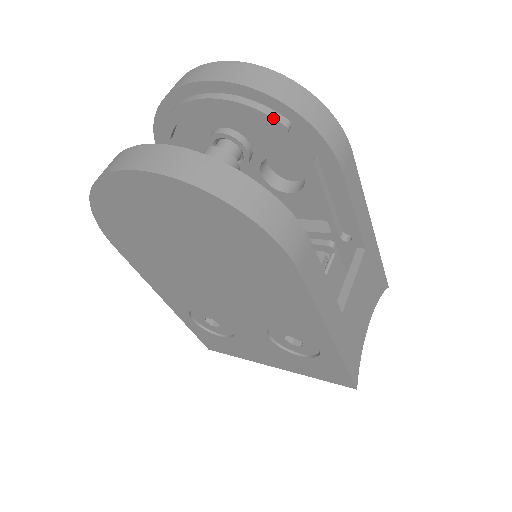
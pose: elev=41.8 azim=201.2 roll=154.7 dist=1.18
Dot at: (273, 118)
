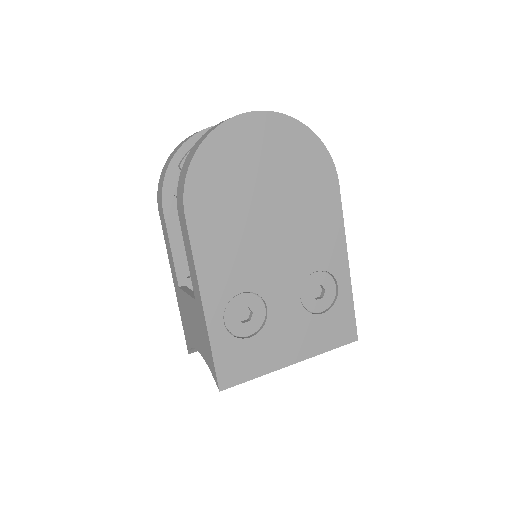
Dot at: occluded
